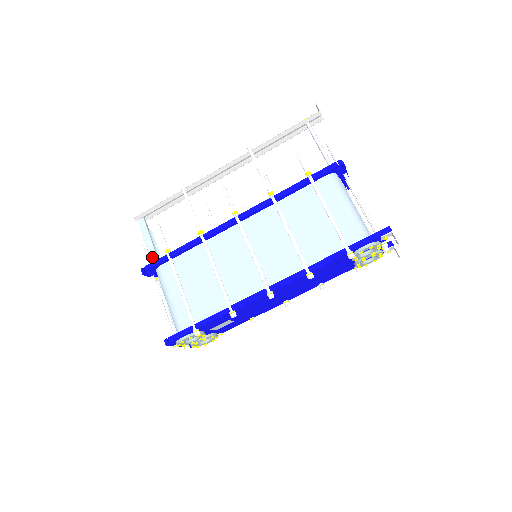
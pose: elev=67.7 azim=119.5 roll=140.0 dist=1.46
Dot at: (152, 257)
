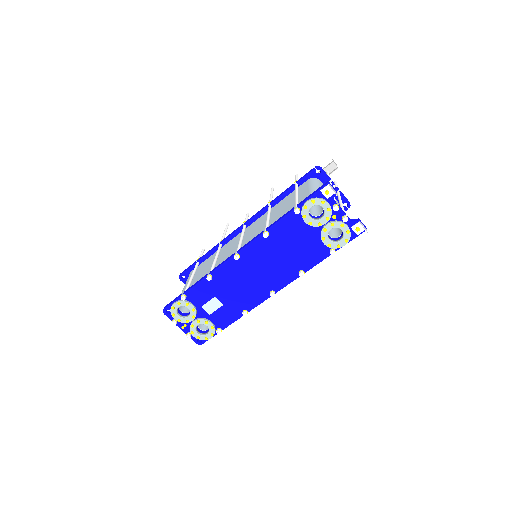
Dot at: occluded
